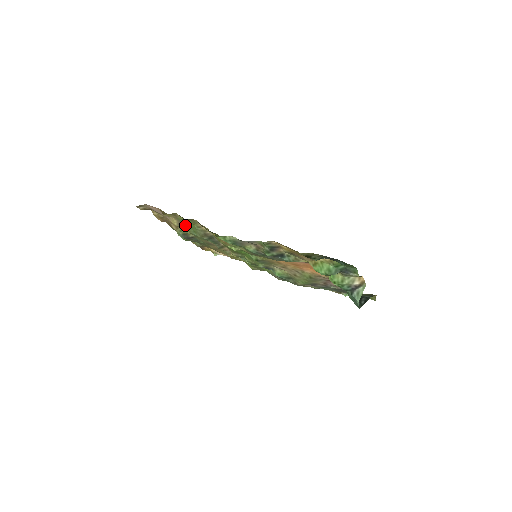
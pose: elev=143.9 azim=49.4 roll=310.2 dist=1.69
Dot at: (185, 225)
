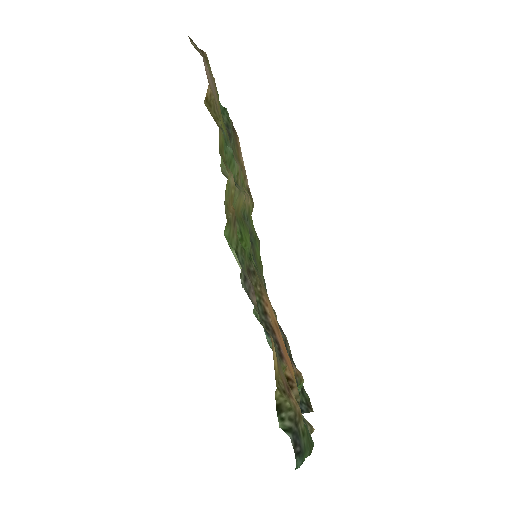
Dot at: occluded
